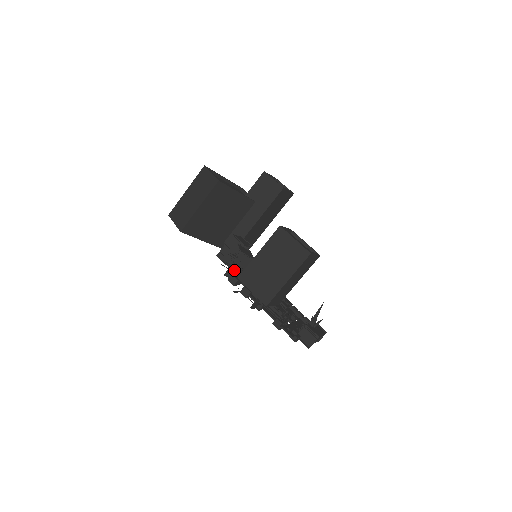
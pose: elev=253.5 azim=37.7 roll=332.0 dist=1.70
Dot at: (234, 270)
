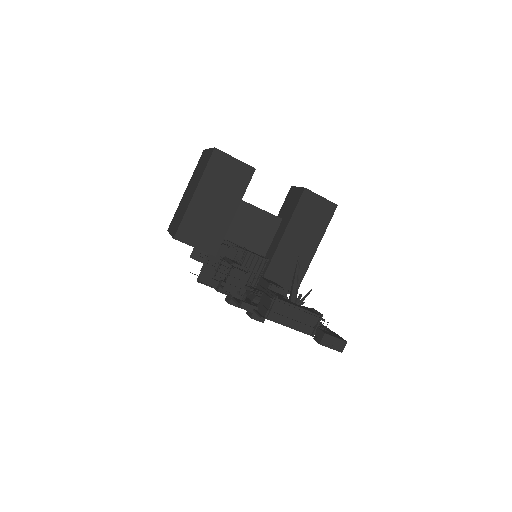
Dot at: occluded
